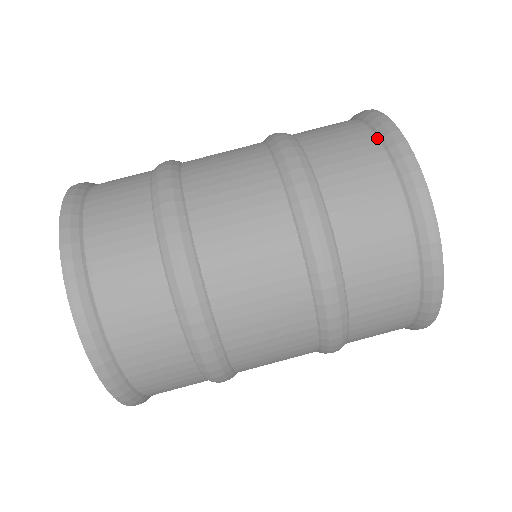
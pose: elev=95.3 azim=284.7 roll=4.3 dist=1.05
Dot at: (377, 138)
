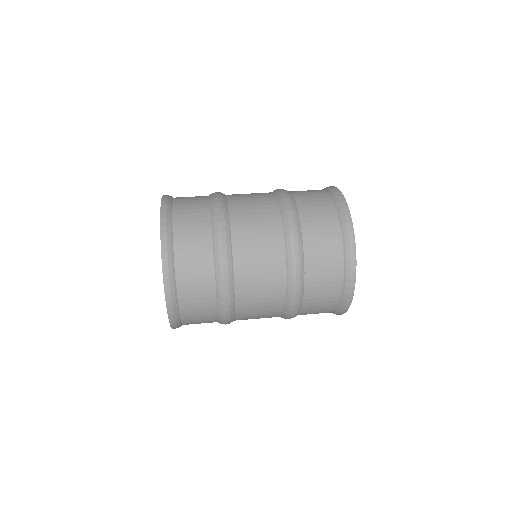
Dot at: occluded
